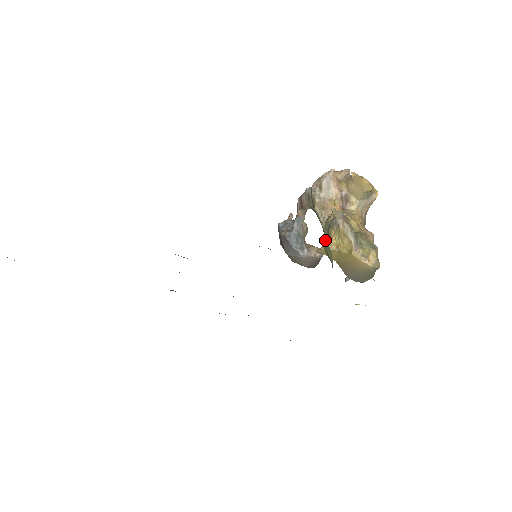
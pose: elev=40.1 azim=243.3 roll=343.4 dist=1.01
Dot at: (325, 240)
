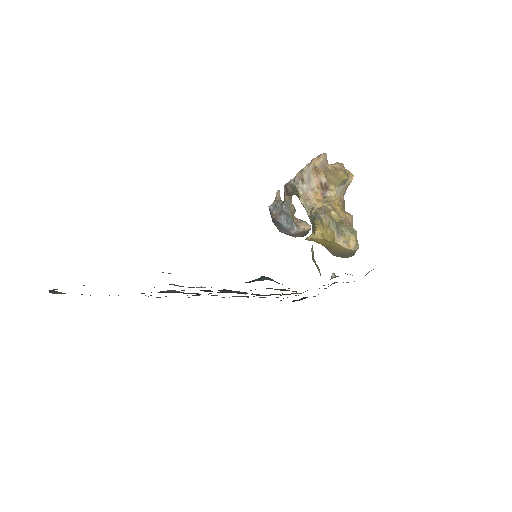
Dot at: (312, 256)
